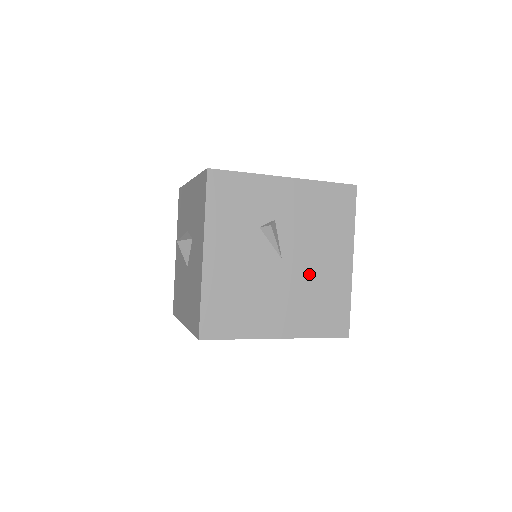
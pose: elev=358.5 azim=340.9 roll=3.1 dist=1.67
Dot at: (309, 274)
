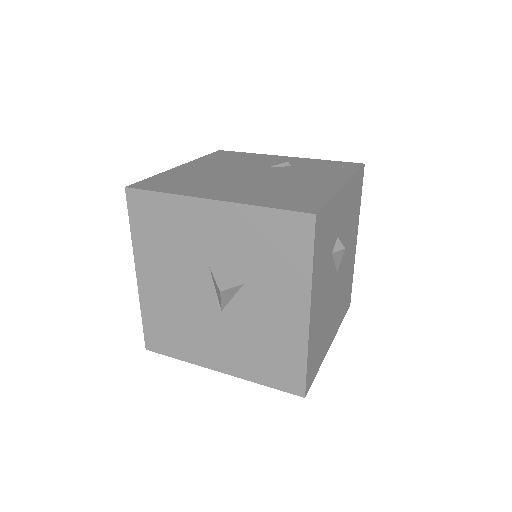
Dot at: (344, 272)
